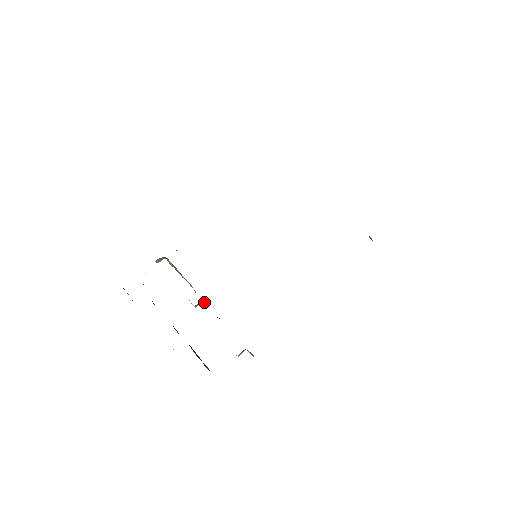
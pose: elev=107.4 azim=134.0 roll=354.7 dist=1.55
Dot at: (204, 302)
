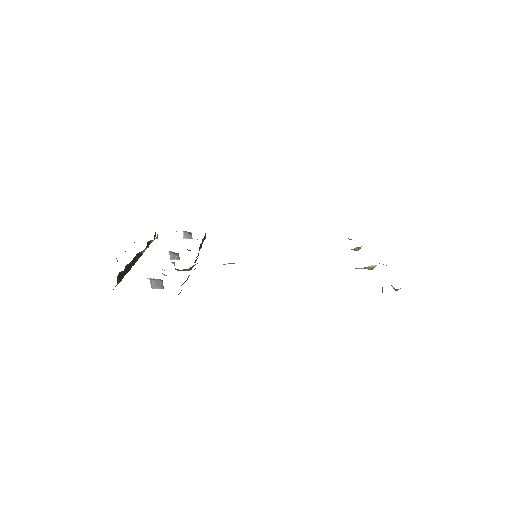
Dot at: occluded
